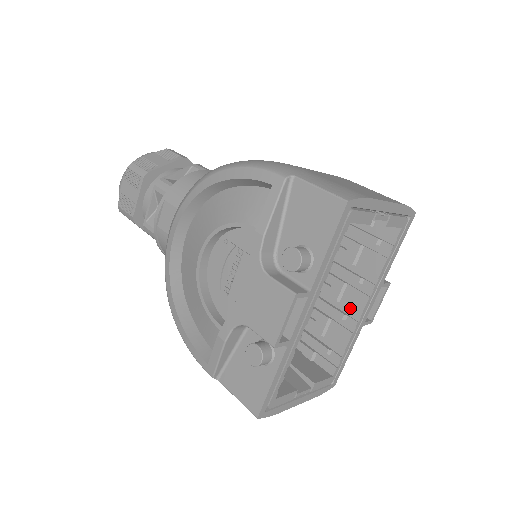
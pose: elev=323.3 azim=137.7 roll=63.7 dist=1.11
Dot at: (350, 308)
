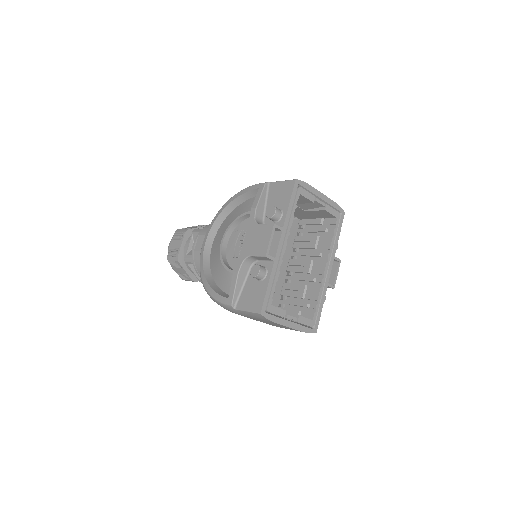
Dot at: (317, 273)
